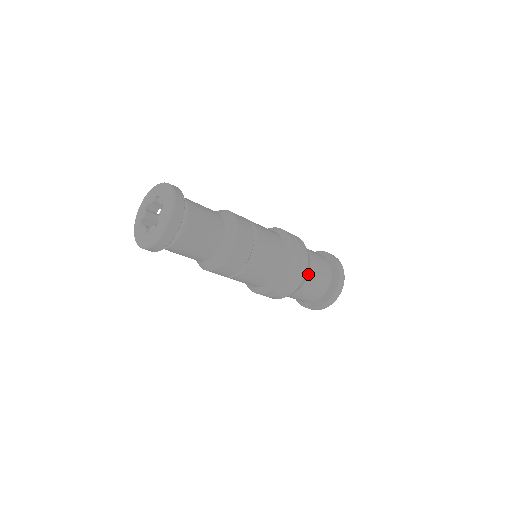
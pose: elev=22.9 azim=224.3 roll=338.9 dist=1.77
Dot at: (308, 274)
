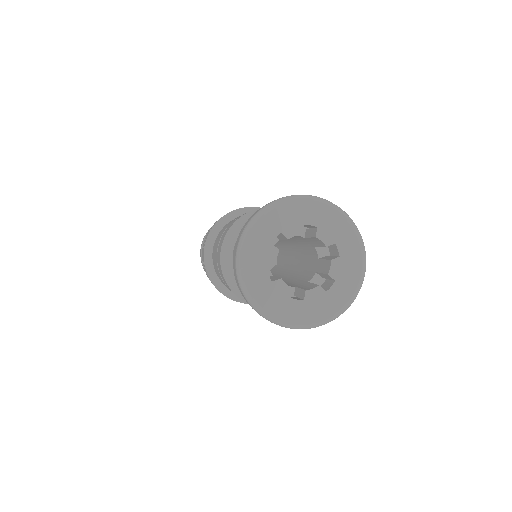
Dot at: occluded
